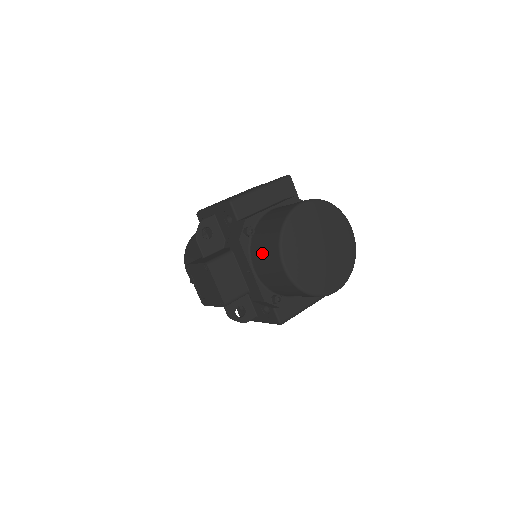
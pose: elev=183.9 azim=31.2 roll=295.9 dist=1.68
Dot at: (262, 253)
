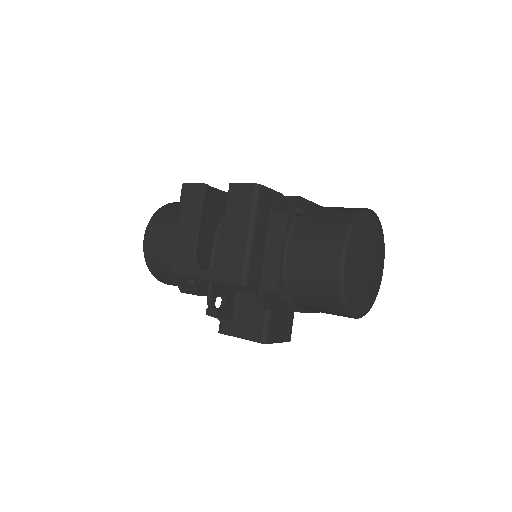
Dot at: (319, 311)
